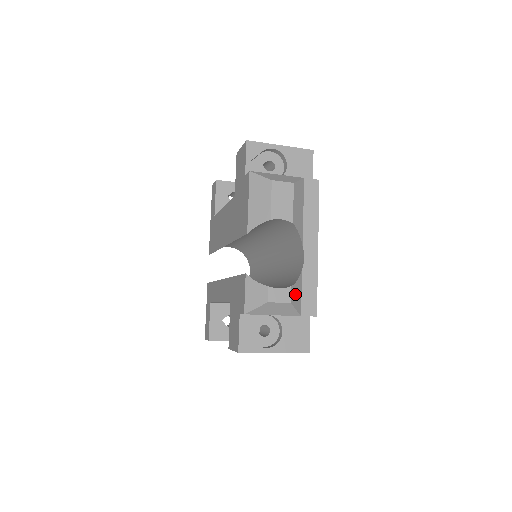
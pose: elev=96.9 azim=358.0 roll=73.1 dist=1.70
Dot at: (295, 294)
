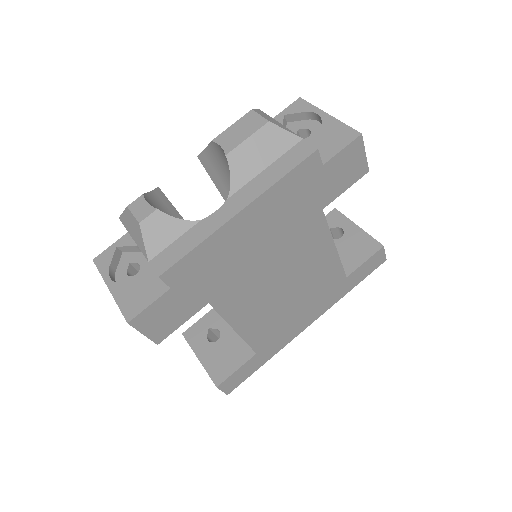
Dot at: (159, 226)
